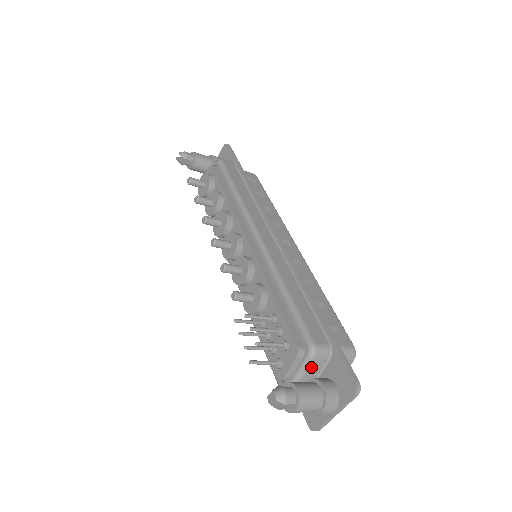
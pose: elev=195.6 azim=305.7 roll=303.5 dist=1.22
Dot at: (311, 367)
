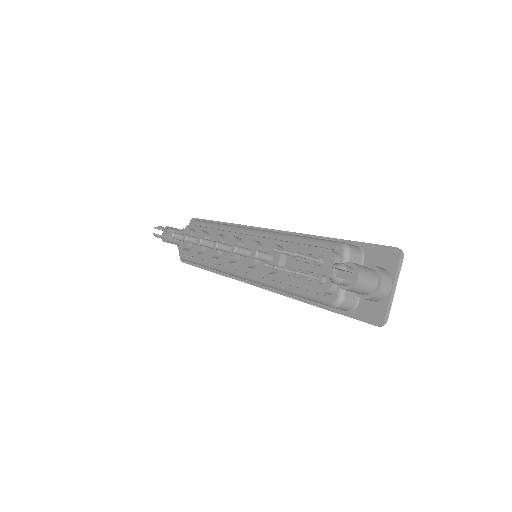
Dot at: occluded
